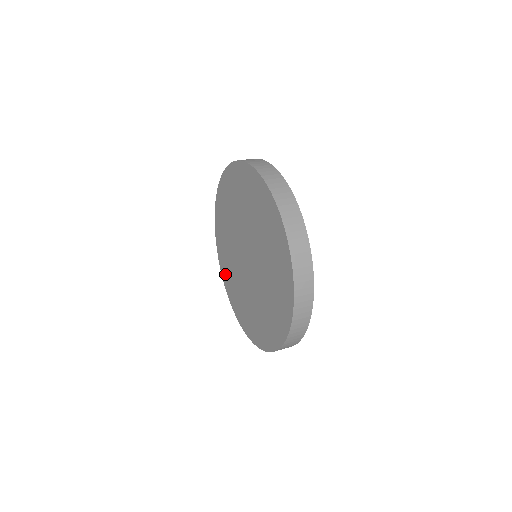
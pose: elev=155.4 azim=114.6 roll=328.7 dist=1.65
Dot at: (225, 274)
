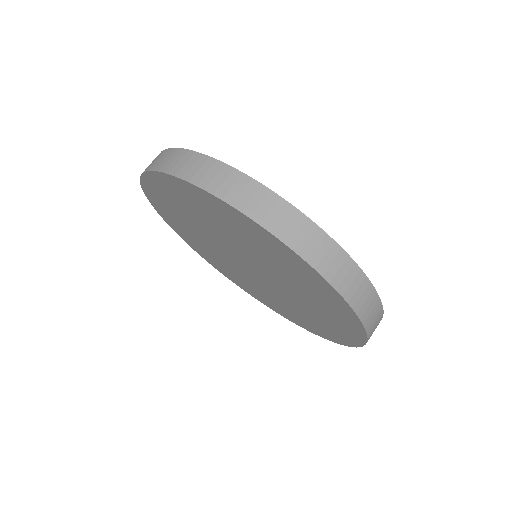
Dot at: (175, 227)
